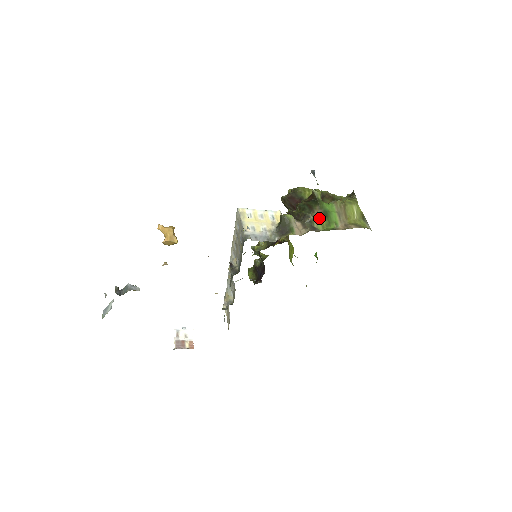
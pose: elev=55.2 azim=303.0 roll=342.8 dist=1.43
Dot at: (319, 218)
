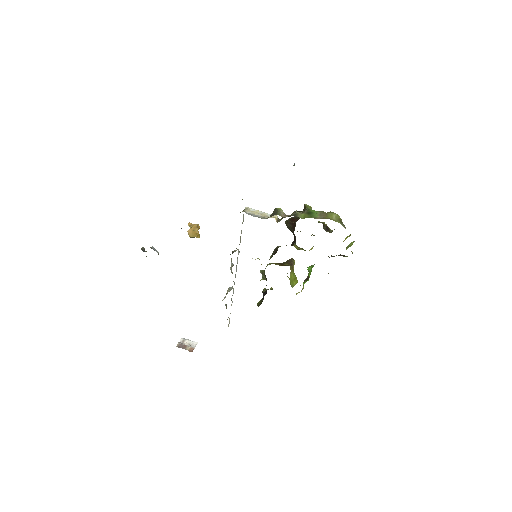
Dot at: (303, 214)
